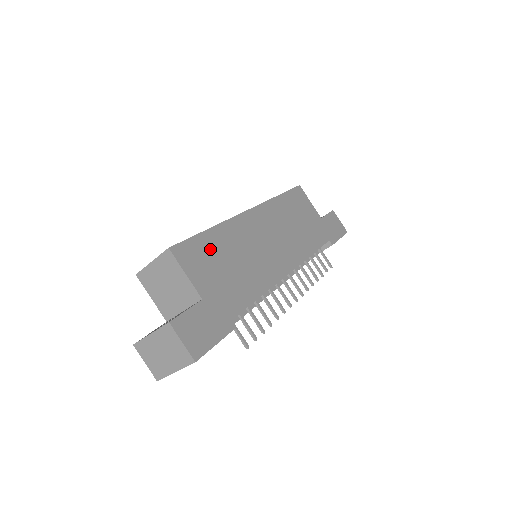
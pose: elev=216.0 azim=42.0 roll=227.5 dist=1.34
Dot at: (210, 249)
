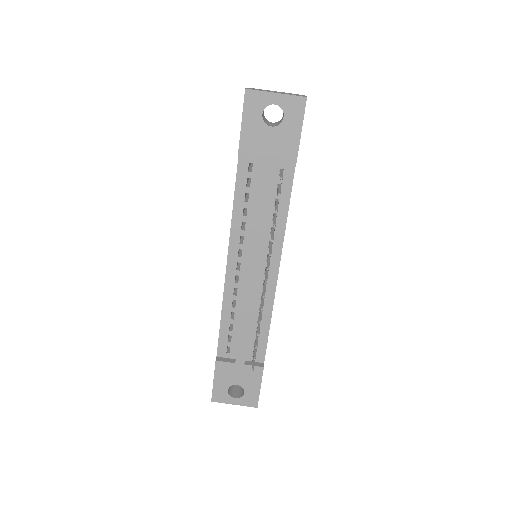
Dot at: occluded
